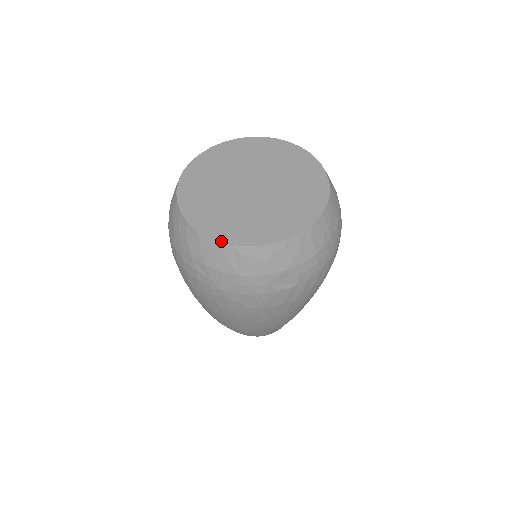
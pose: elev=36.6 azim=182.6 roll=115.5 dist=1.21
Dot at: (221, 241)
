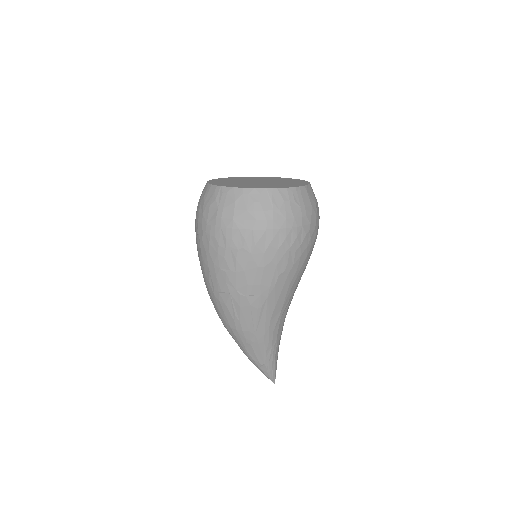
Dot at: (216, 185)
